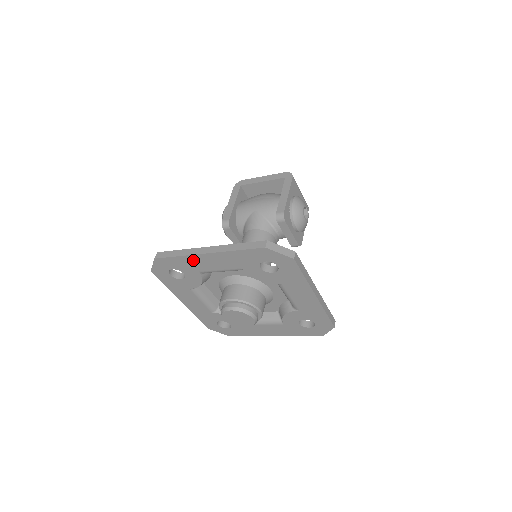
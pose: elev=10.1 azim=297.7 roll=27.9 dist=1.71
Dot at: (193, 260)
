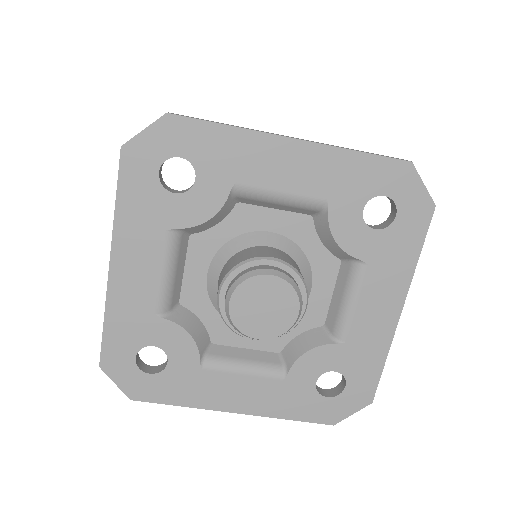
Dot at: (250, 147)
